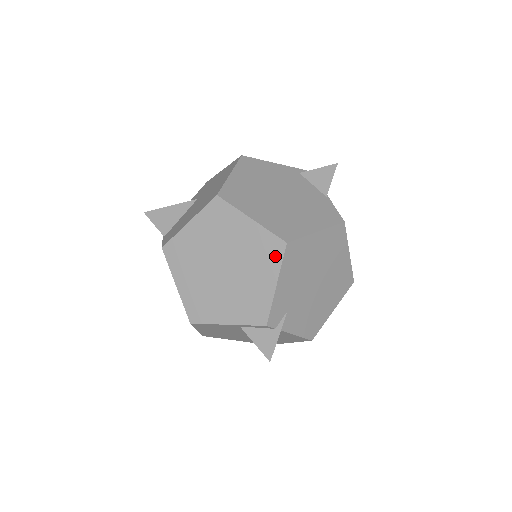
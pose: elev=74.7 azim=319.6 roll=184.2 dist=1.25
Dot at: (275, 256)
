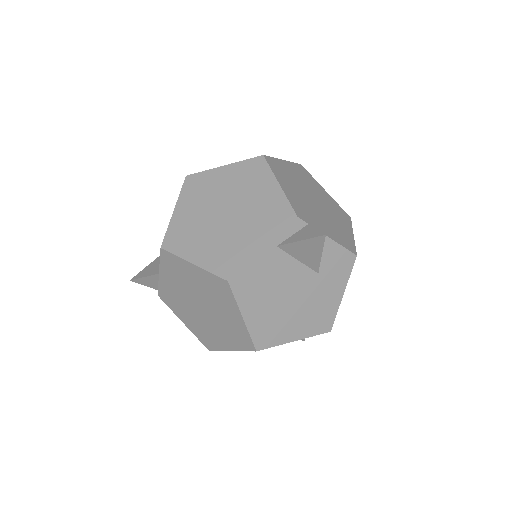
Dot at: (261, 169)
